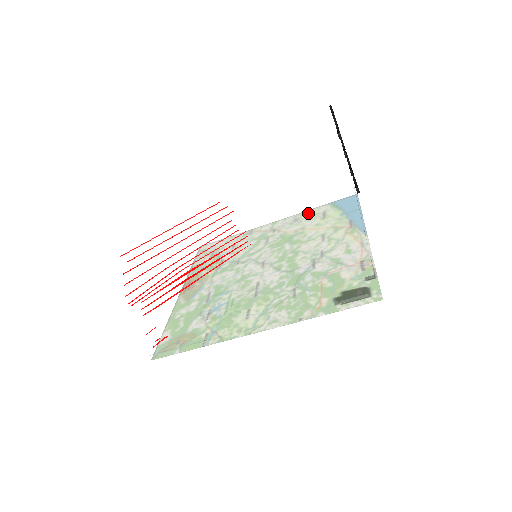
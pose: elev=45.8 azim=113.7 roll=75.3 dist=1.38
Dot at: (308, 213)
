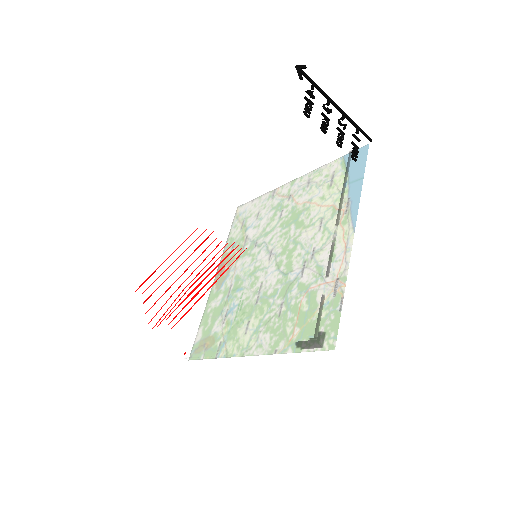
Dot at: (293, 210)
